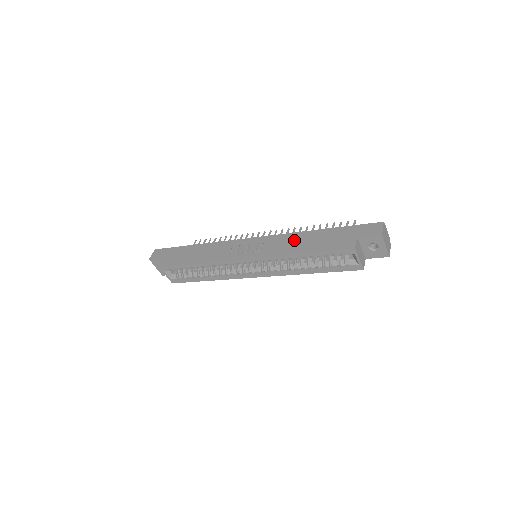
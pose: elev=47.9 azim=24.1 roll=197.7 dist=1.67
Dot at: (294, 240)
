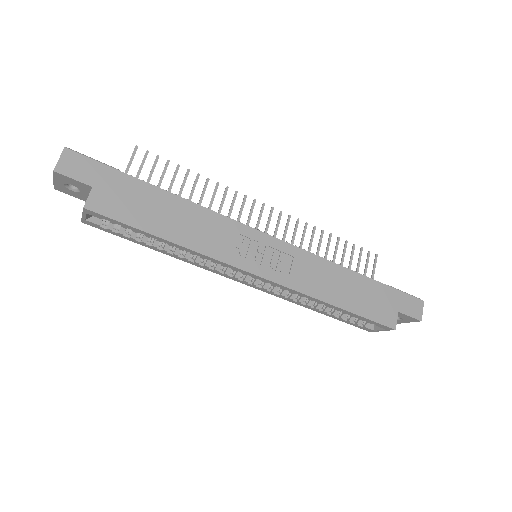
Dot at: (329, 276)
